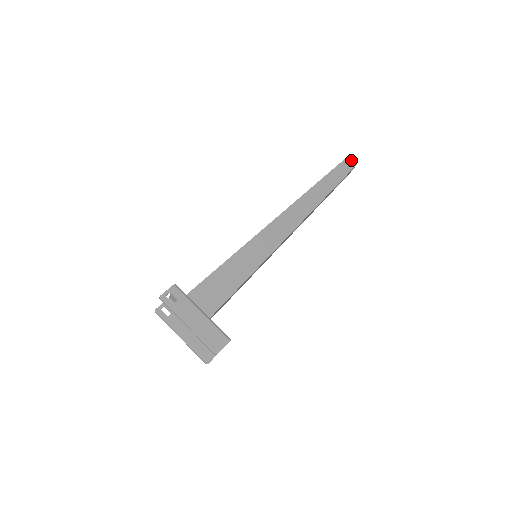
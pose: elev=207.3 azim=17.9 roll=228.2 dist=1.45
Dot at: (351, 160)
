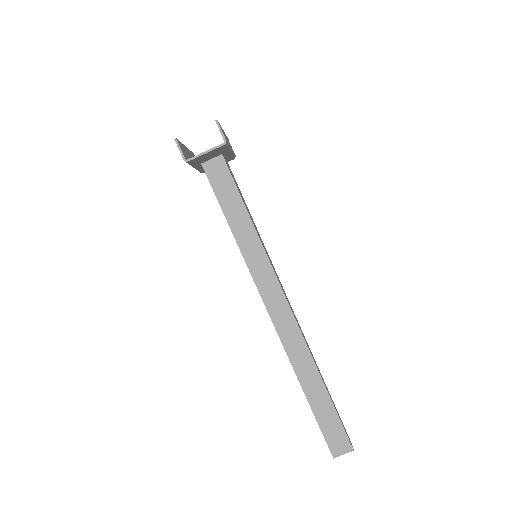
Dot at: (351, 443)
